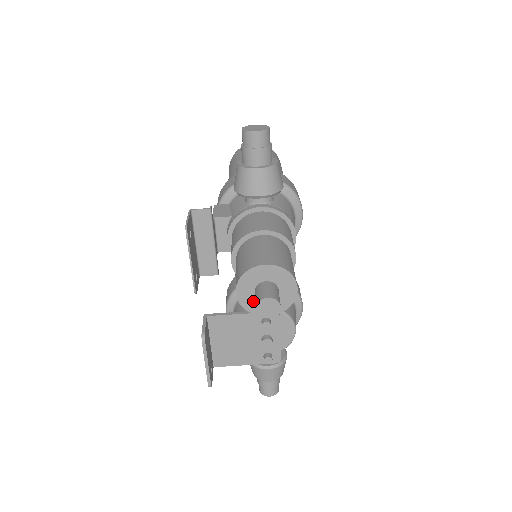
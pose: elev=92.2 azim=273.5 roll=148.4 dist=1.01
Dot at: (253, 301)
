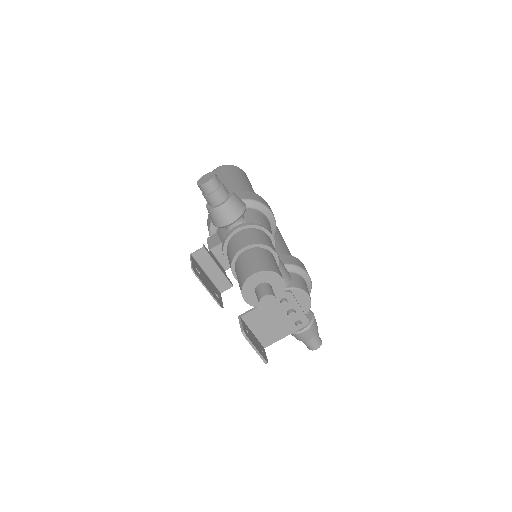
Dot at: occluded
